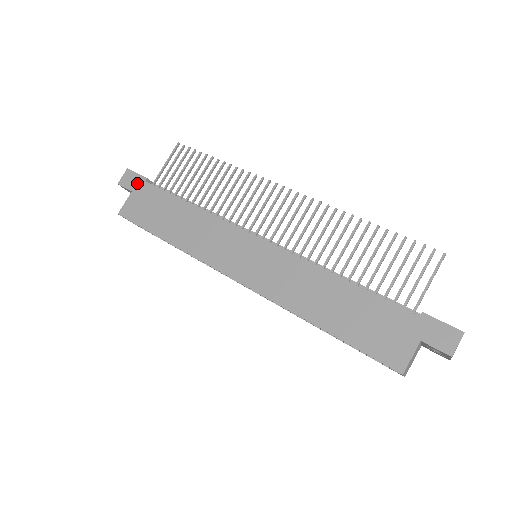
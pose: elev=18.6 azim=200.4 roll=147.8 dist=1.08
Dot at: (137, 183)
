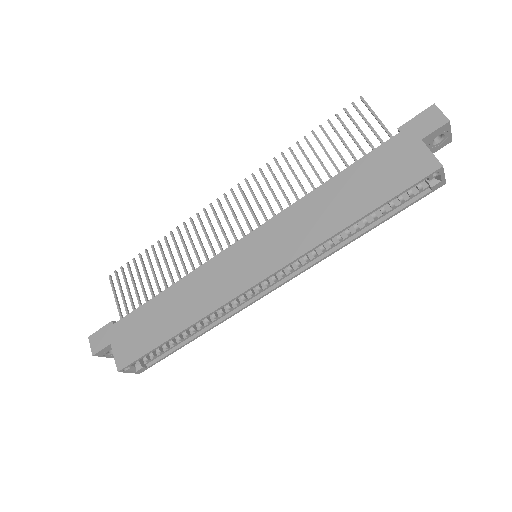
Dot at: (108, 334)
